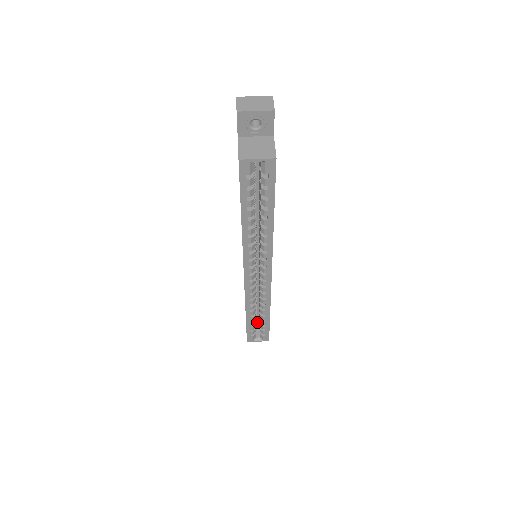
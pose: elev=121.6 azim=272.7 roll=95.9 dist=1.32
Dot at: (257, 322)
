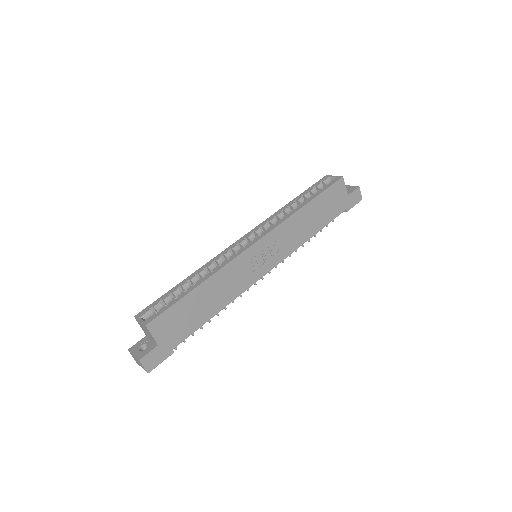
Dot at: occluded
